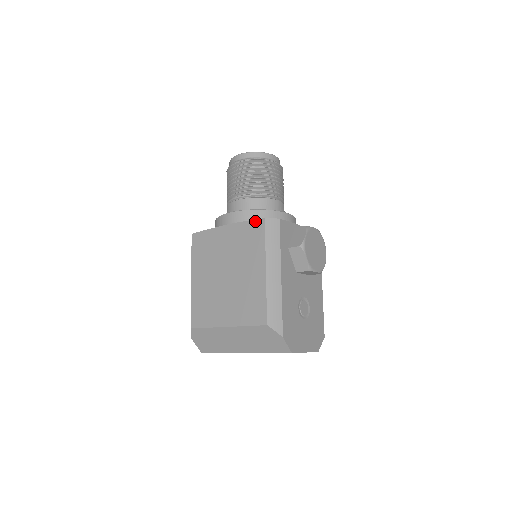
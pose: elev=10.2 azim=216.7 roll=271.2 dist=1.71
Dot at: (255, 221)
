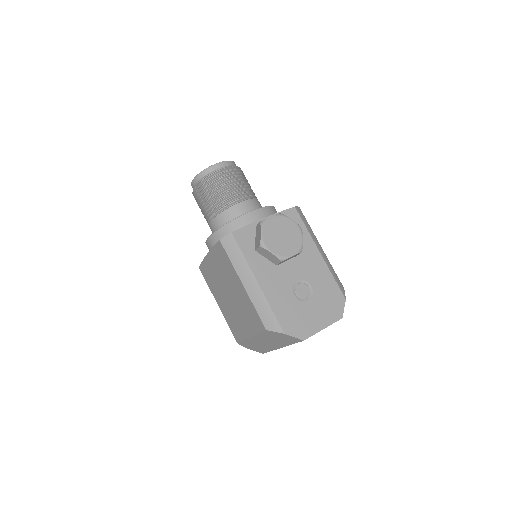
Dot at: (217, 244)
